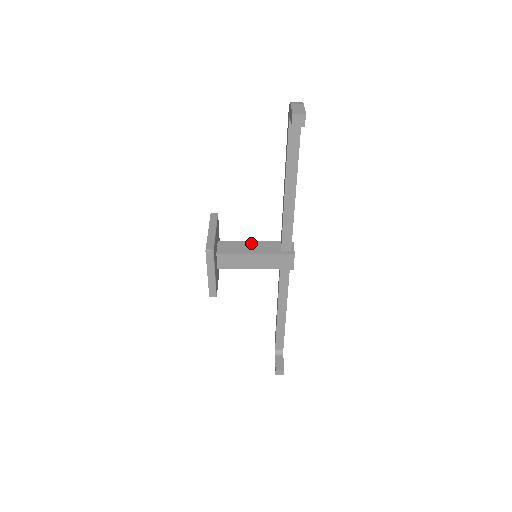
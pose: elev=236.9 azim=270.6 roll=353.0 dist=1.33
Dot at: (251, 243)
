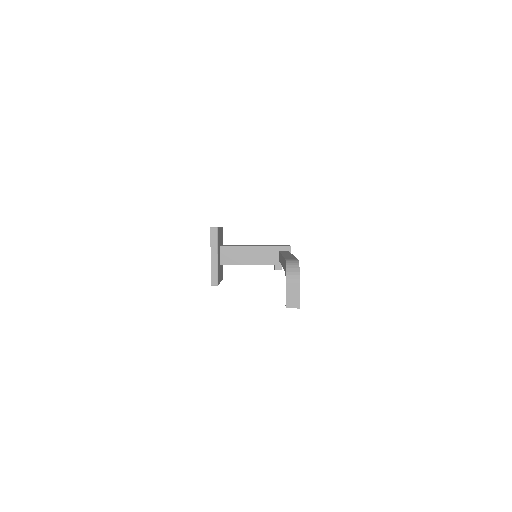
Dot at: (251, 249)
